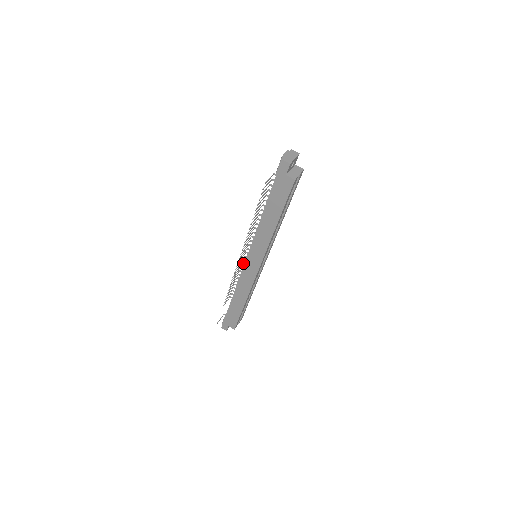
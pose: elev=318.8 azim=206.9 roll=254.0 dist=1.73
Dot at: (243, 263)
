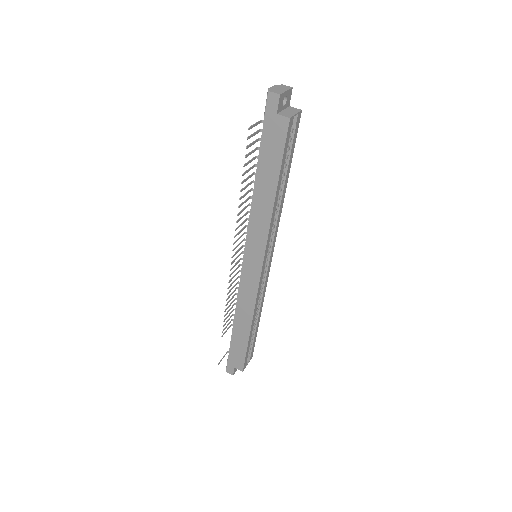
Dot at: occluded
